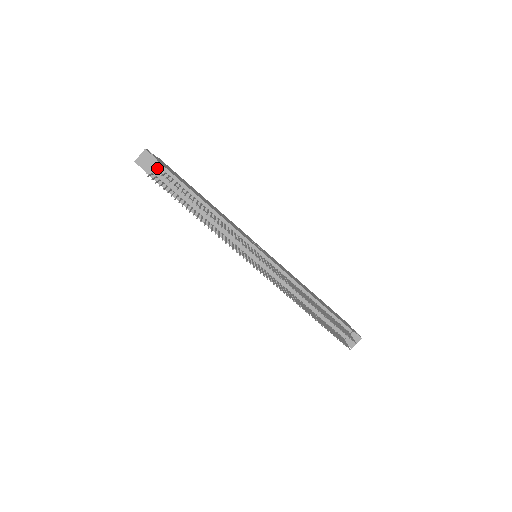
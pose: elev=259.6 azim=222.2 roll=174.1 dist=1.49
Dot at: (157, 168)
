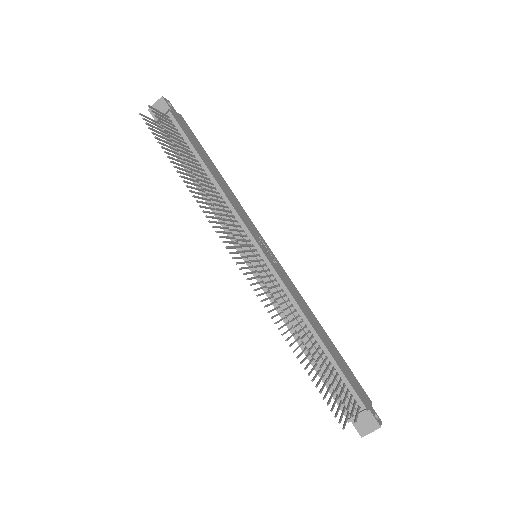
Dot at: occluded
